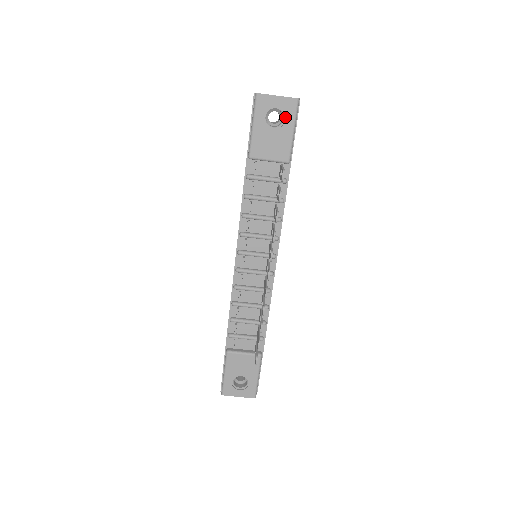
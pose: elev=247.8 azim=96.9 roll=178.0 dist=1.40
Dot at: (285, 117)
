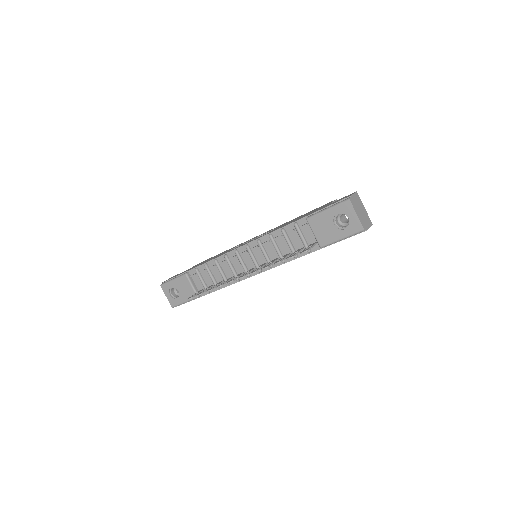
Dot at: (347, 228)
